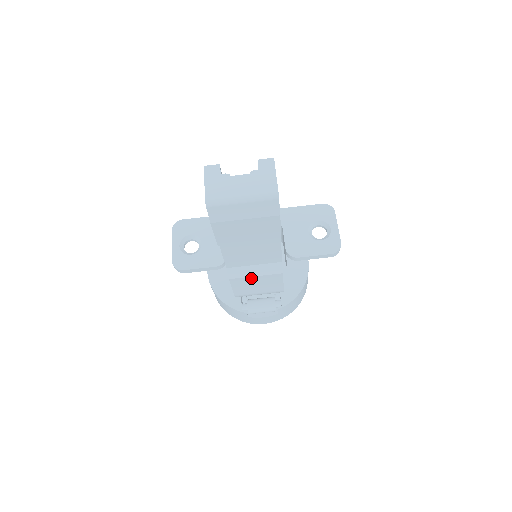
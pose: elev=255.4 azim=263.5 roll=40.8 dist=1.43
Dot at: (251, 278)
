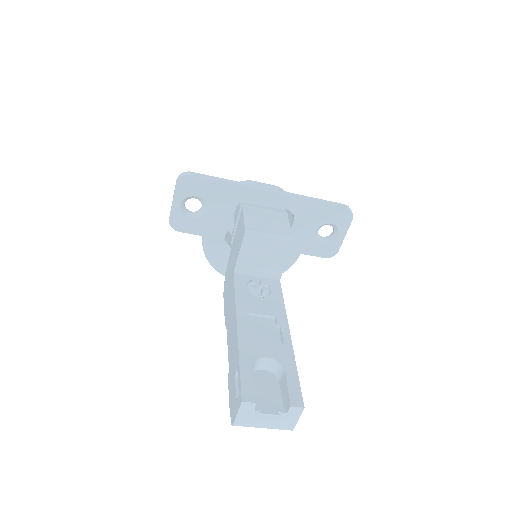
Dot at: occluded
